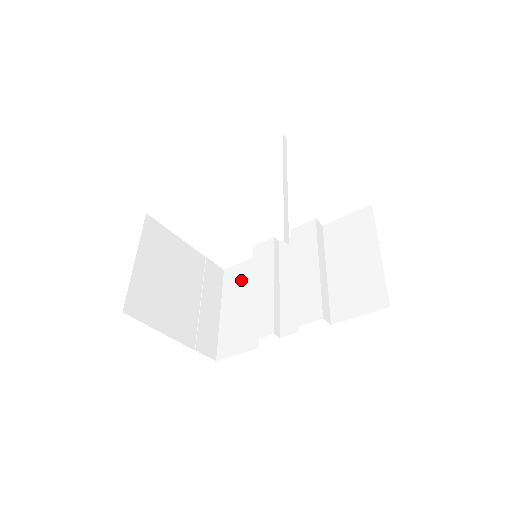
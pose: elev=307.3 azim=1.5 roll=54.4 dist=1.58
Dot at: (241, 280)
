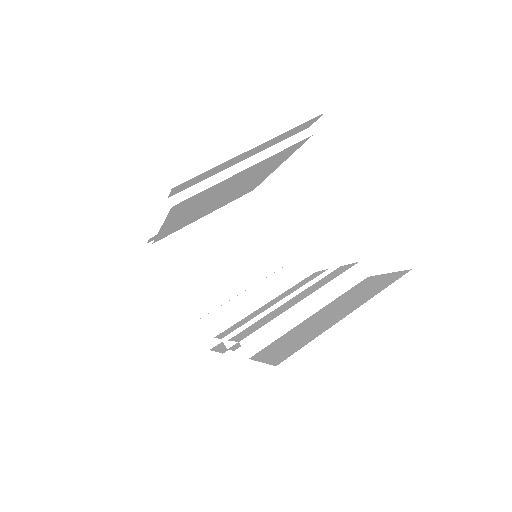
Dot at: occluded
